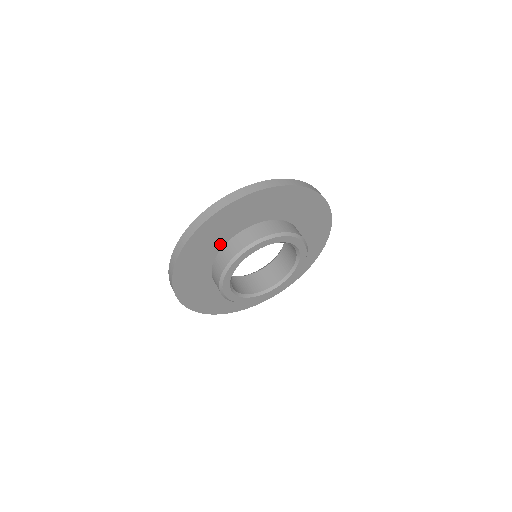
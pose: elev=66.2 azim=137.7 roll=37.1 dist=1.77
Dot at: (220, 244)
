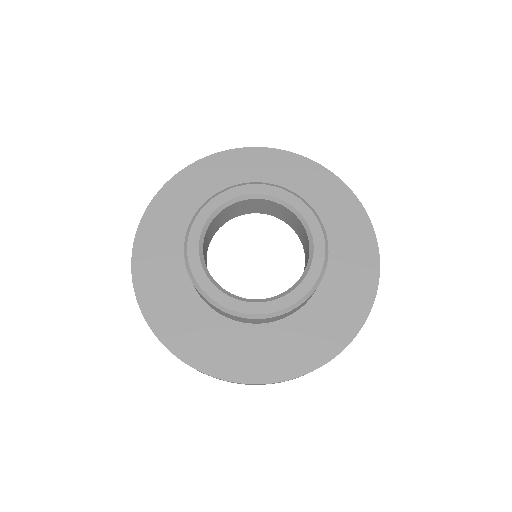
Dot at: occluded
